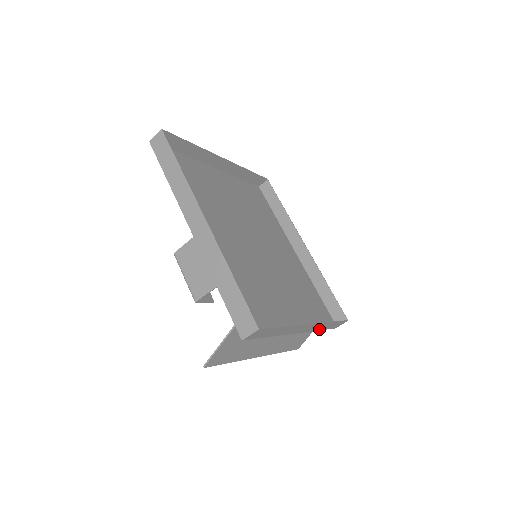
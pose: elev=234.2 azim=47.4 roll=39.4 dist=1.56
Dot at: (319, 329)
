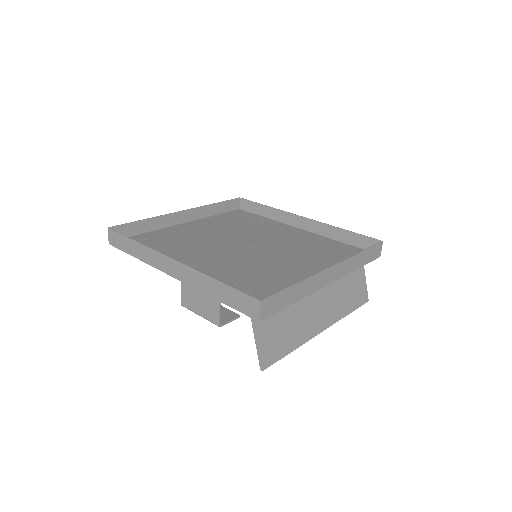
Dot at: (355, 268)
